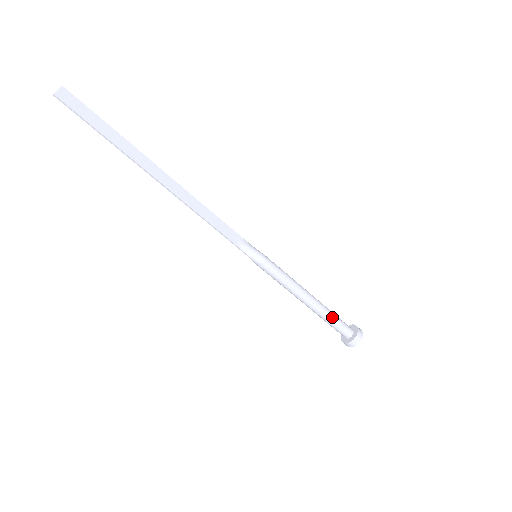
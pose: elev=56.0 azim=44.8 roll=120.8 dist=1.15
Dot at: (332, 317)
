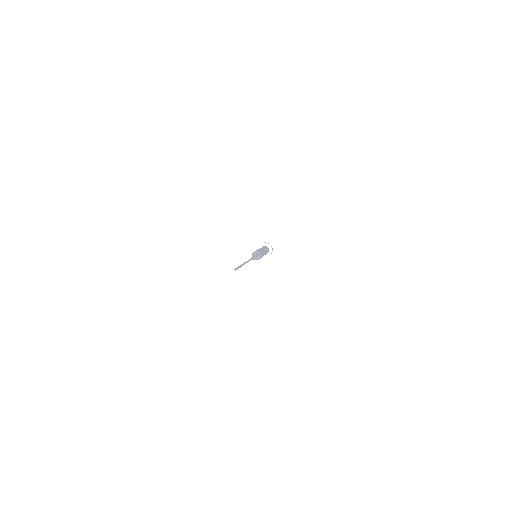
Dot at: occluded
